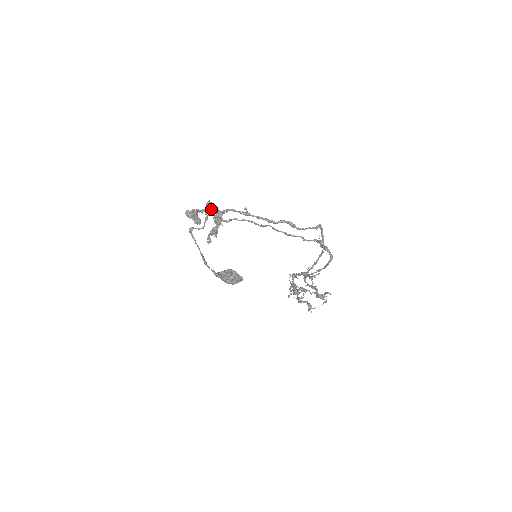
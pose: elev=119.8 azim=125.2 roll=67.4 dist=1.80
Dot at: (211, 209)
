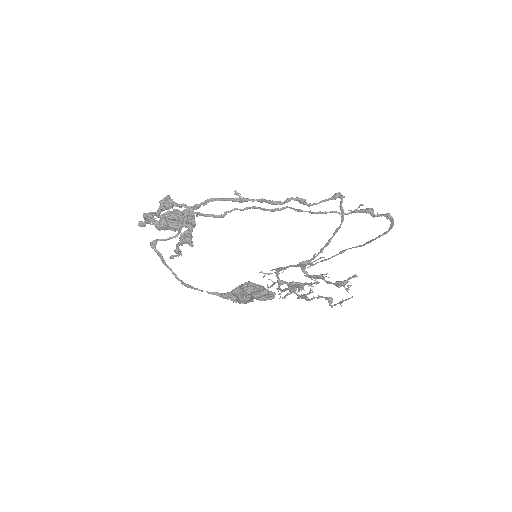
Dot at: (171, 207)
